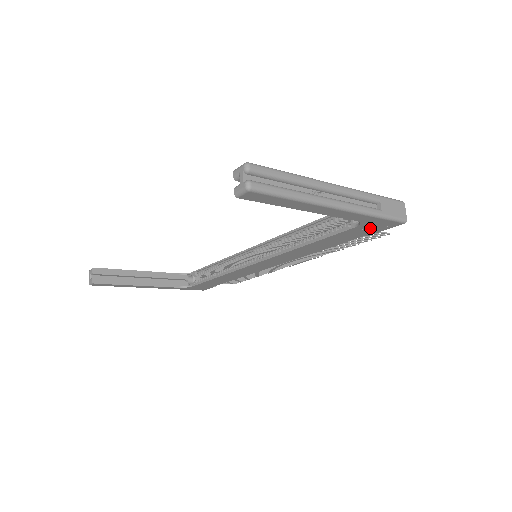
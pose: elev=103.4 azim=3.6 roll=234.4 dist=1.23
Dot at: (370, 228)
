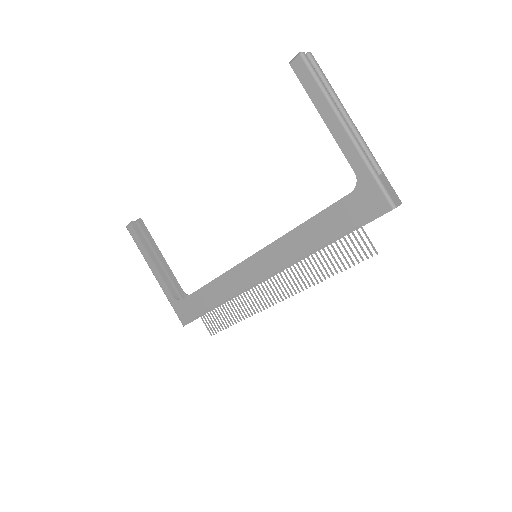
Dot at: (362, 205)
